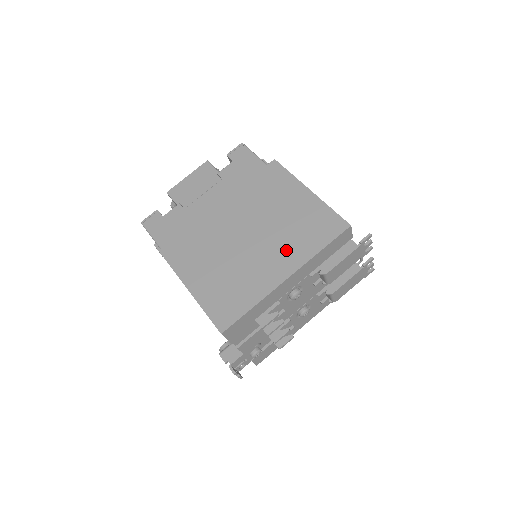
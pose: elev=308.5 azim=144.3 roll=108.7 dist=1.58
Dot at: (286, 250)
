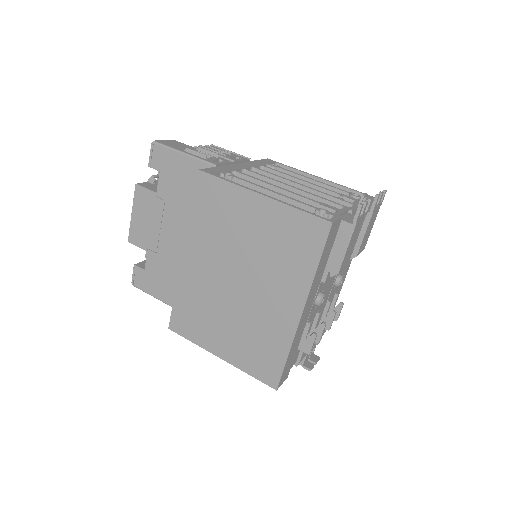
Dot at: (281, 282)
